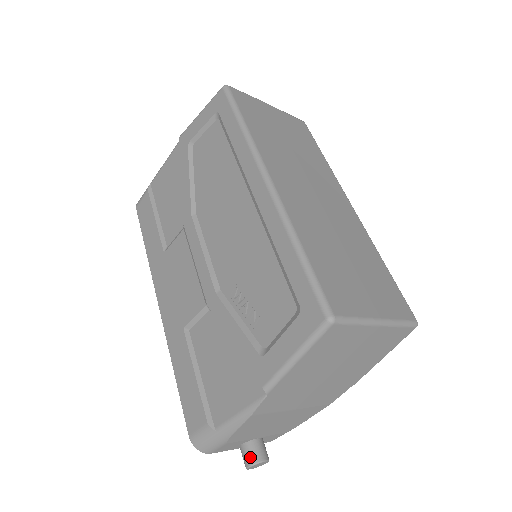
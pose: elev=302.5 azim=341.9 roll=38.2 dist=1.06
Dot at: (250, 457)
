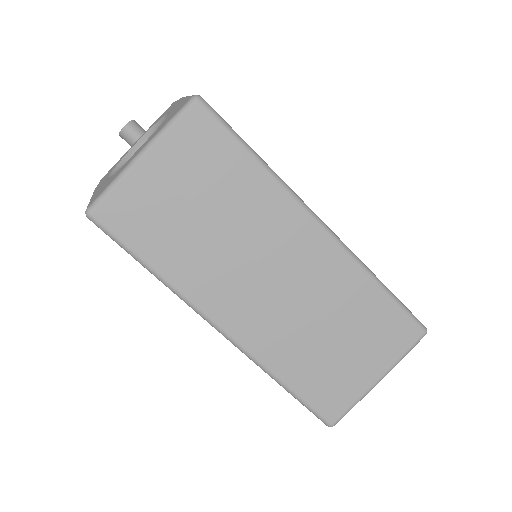
Dot at: occluded
